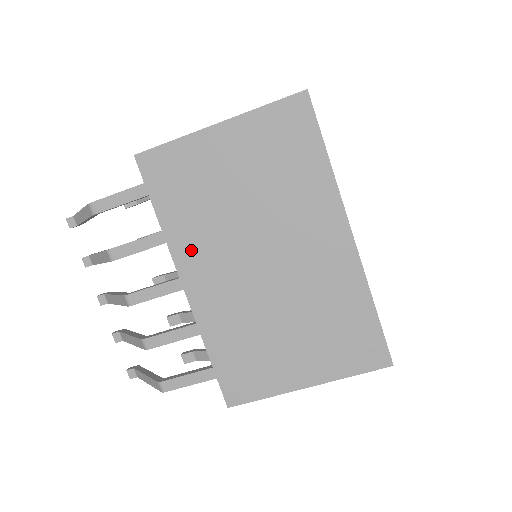
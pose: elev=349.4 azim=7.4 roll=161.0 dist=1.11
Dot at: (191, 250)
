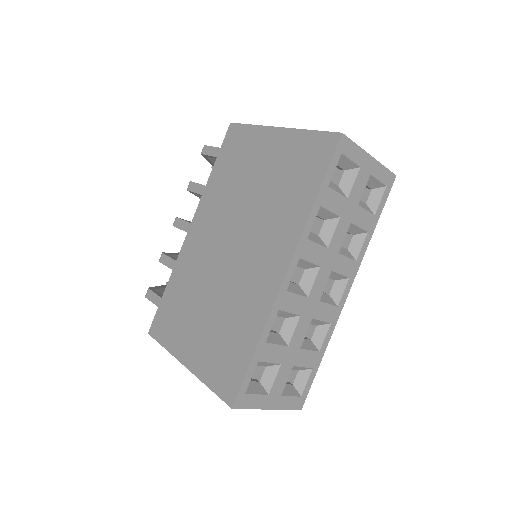
Dot at: (208, 207)
